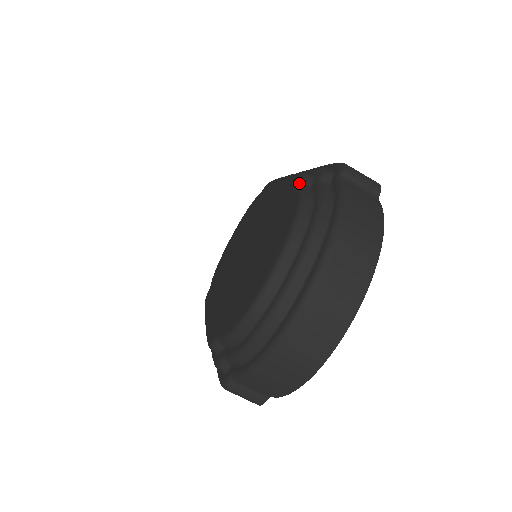
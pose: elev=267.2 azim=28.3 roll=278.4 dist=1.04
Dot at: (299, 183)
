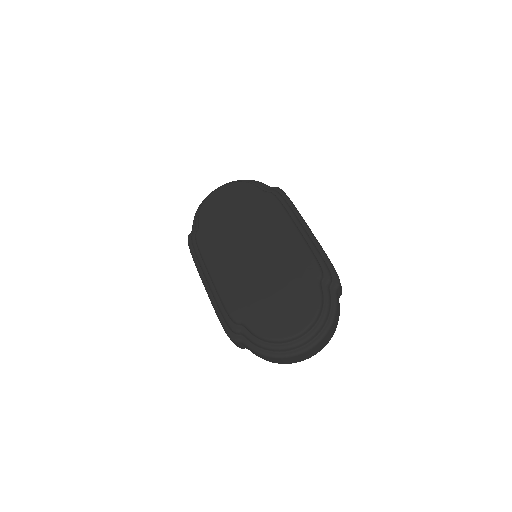
Dot at: (319, 278)
